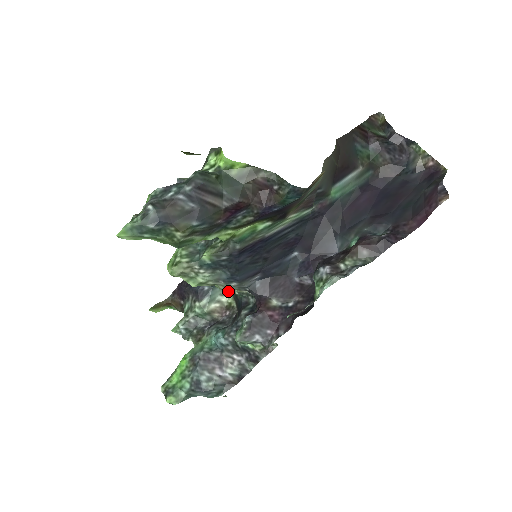
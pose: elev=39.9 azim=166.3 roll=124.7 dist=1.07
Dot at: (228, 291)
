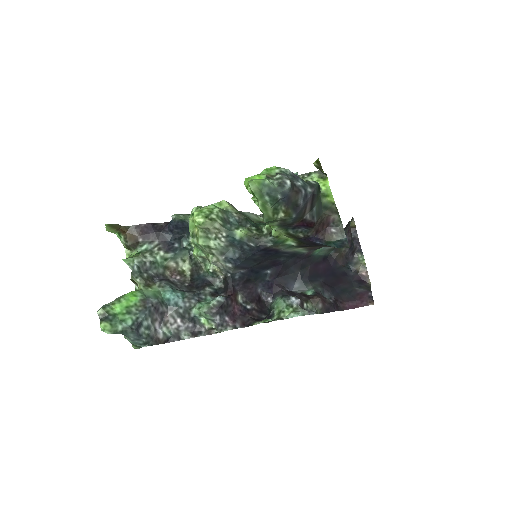
Dot at: (188, 260)
